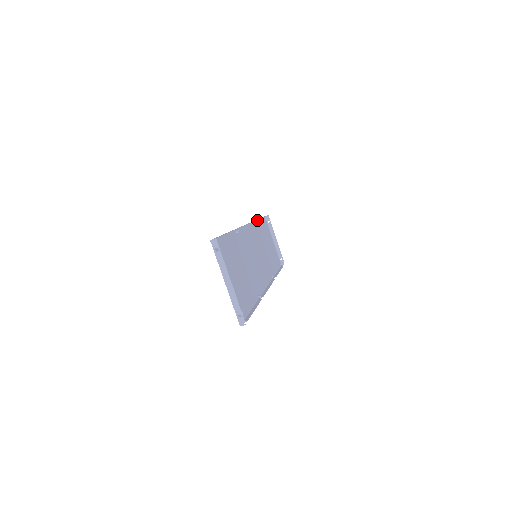
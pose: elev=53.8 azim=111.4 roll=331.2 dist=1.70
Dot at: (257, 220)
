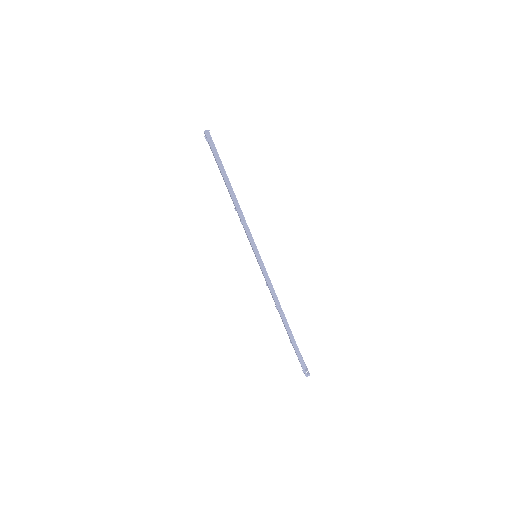
Dot at: occluded
